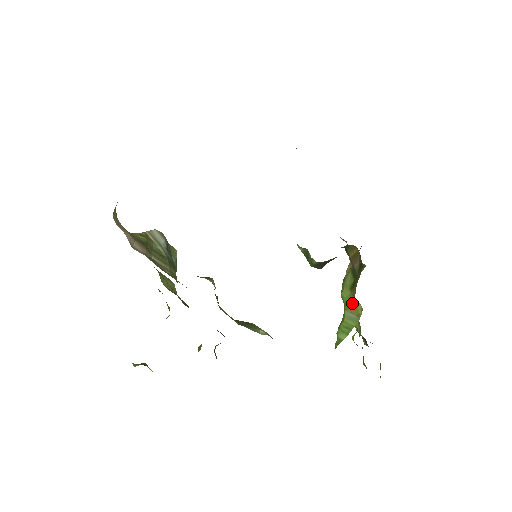
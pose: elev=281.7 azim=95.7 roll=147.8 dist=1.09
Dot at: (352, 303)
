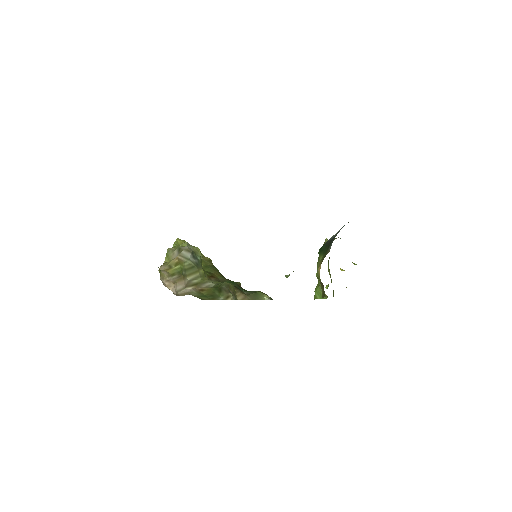
Dot at: occluded
